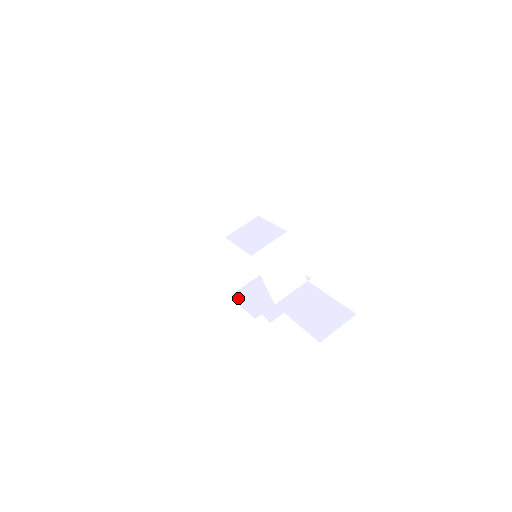
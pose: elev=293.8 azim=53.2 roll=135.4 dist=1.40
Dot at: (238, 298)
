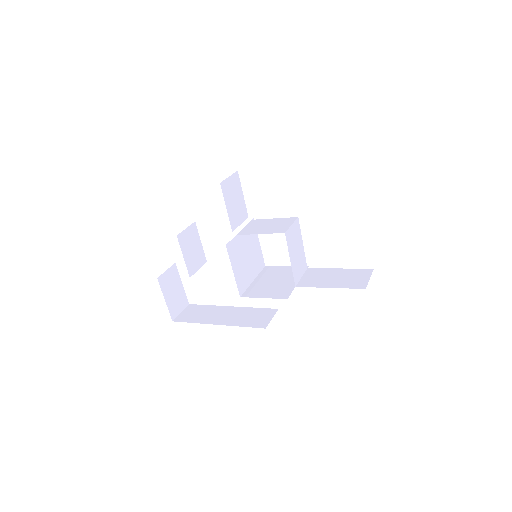
Dot at: (251, 295)
